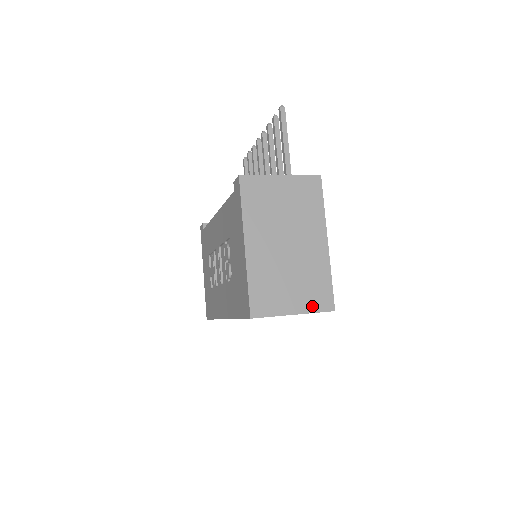
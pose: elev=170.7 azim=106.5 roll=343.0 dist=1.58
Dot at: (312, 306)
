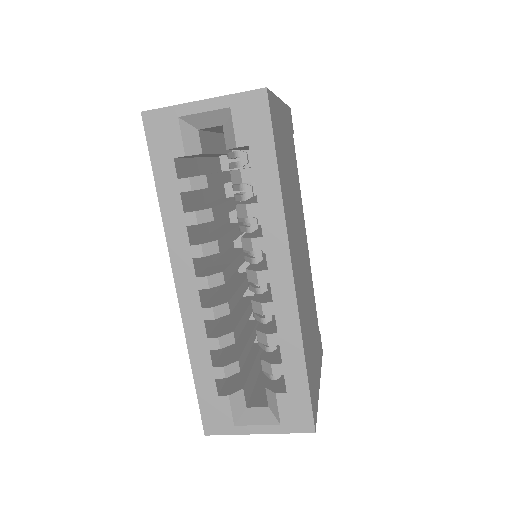
Dot at: (233, 96)
